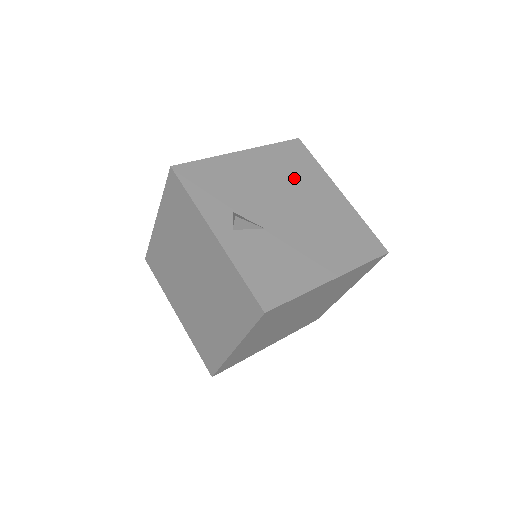
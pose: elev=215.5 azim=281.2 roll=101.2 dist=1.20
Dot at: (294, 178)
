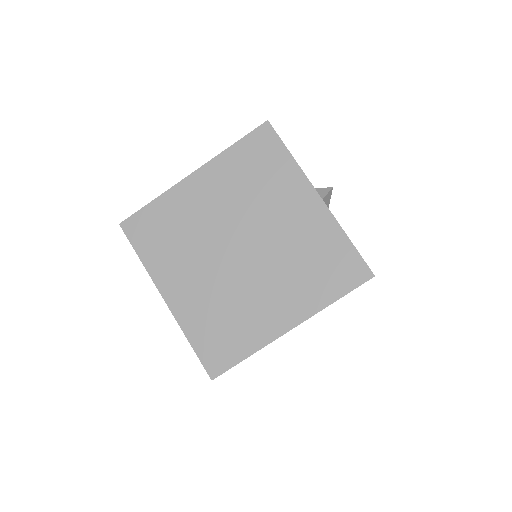
Dot at: occluded
